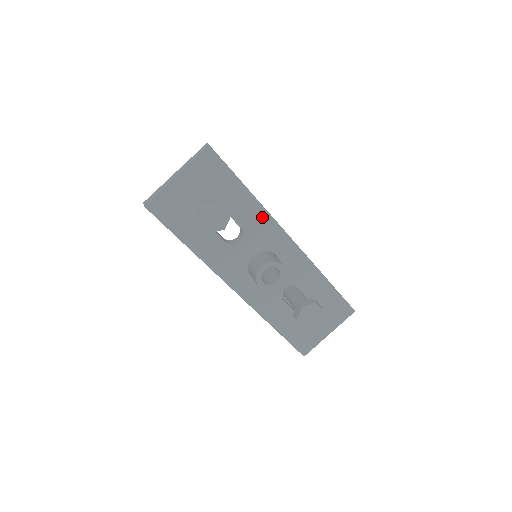
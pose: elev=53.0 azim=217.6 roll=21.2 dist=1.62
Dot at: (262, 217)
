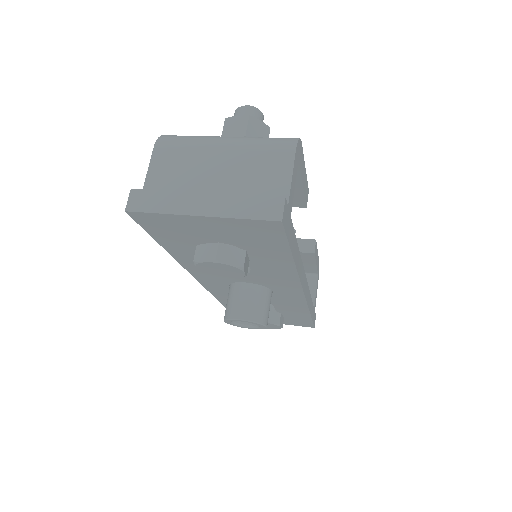
Dot at: (287, 276)
